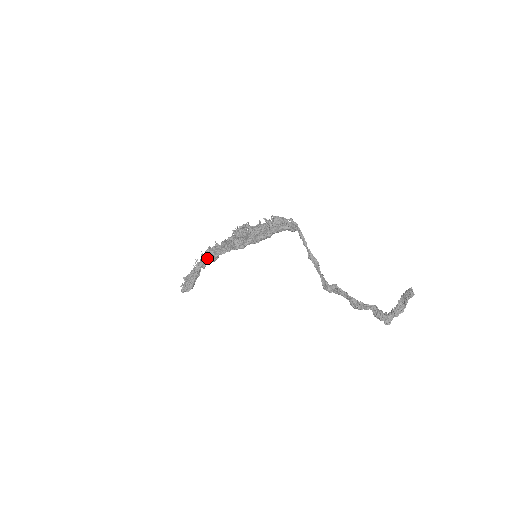
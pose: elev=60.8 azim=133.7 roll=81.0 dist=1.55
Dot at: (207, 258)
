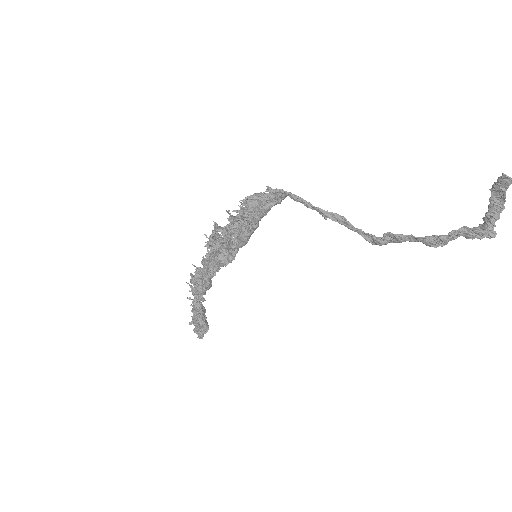
Dot at: (199, 290)
